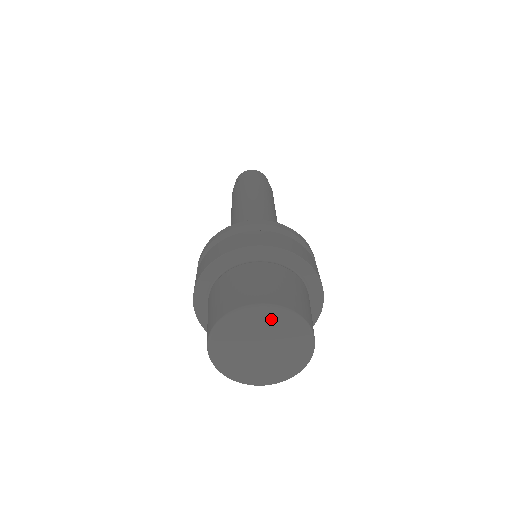
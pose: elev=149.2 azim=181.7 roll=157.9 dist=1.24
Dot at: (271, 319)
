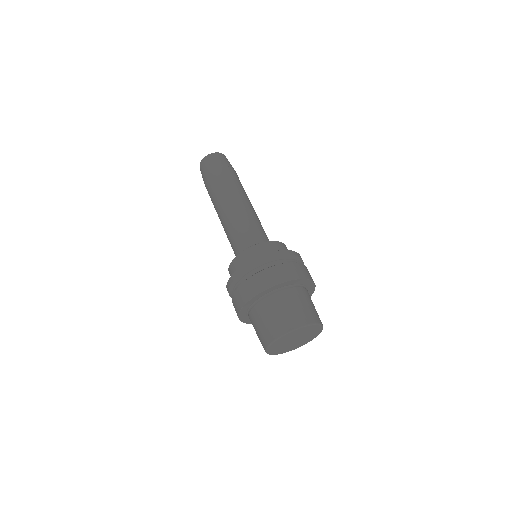
Dot at: (285, 338)
